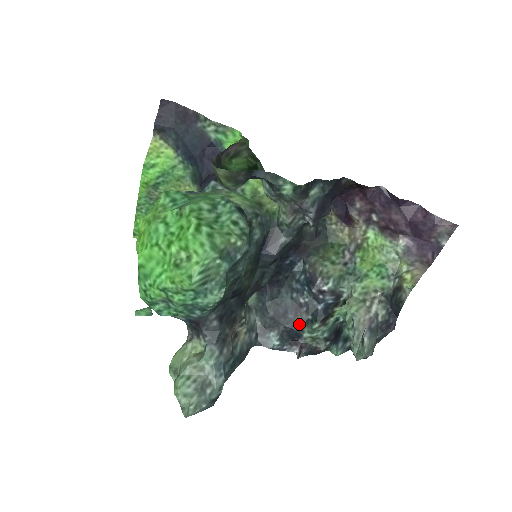
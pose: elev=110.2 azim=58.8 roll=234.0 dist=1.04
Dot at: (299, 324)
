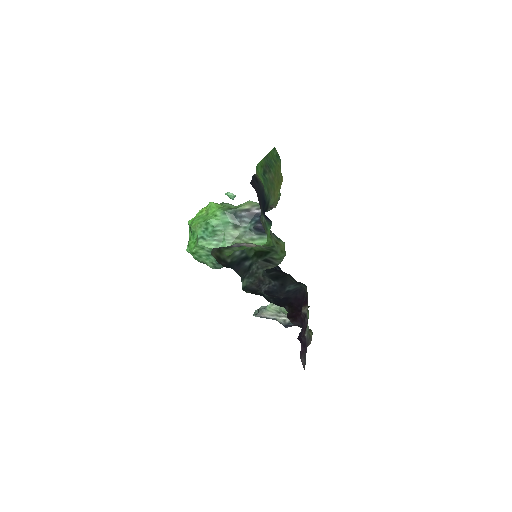
Dot at: occluded
